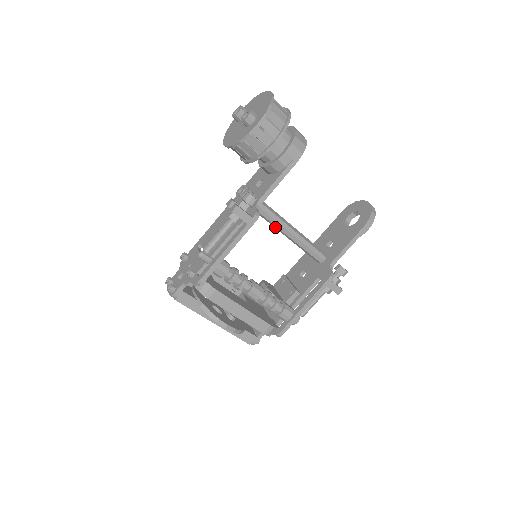
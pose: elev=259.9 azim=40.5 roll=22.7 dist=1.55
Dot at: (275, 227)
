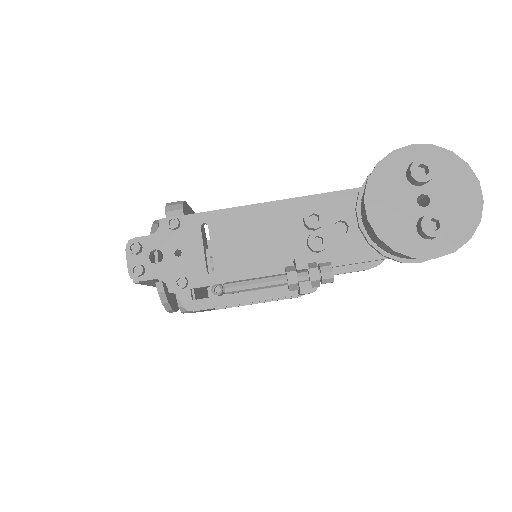
Dot at: occluded
